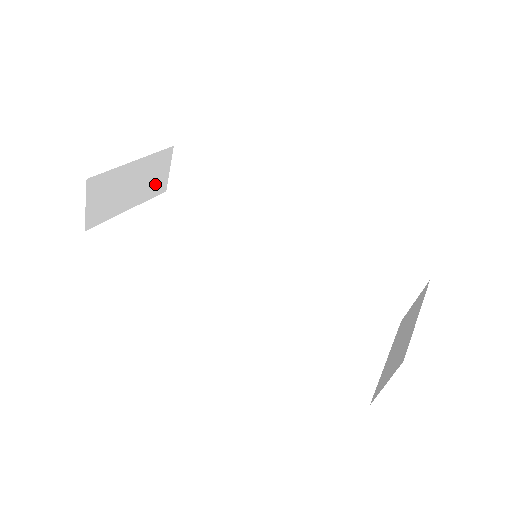
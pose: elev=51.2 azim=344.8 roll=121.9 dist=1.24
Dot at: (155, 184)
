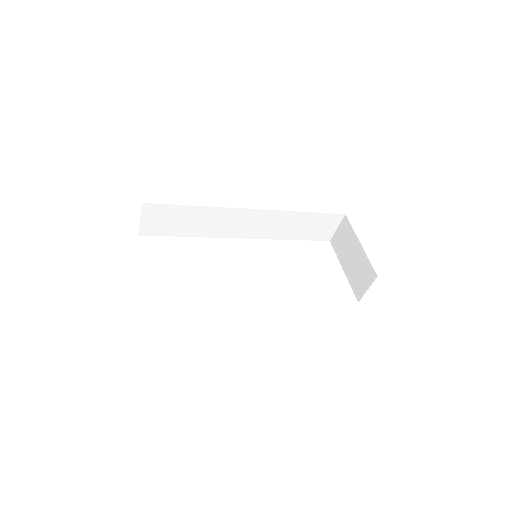
Dot at: occluded
